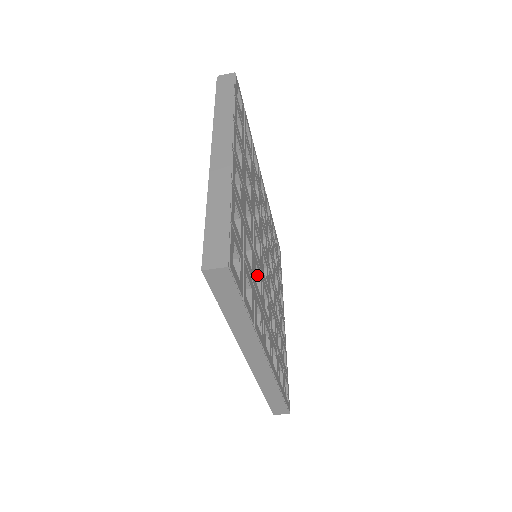
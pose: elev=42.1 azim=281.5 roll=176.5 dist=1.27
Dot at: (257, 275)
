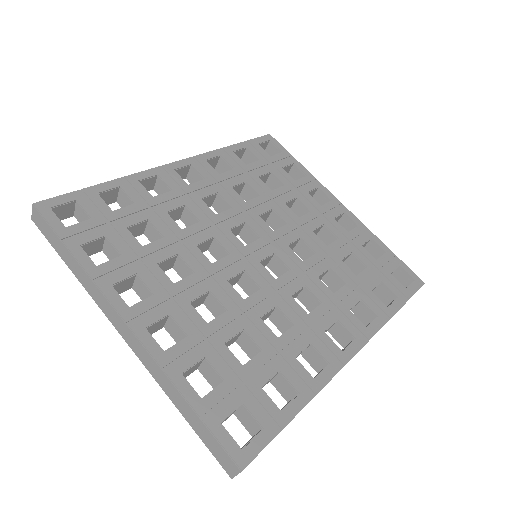
Dot at: (273, 309)
